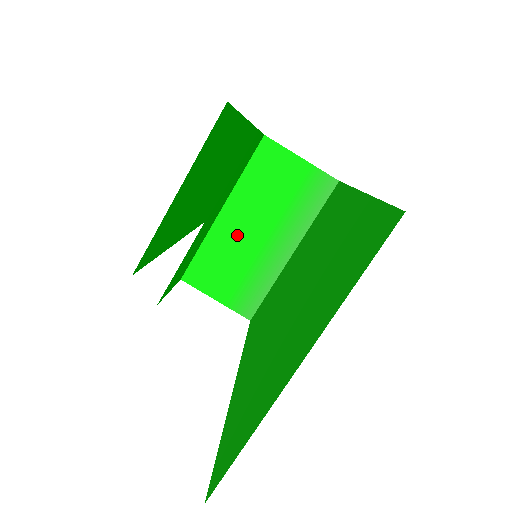
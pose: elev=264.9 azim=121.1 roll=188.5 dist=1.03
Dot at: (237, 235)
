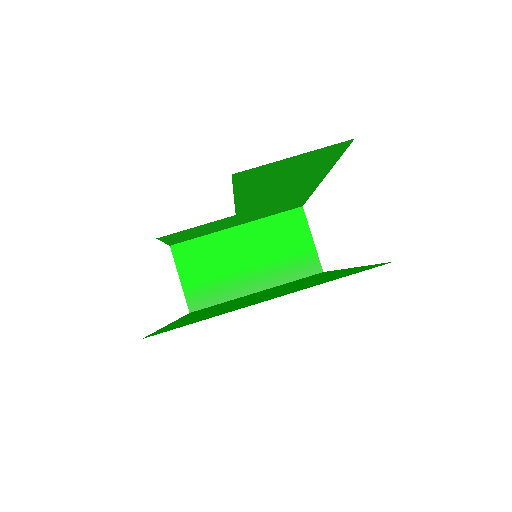
Dot at: (233, 250)
